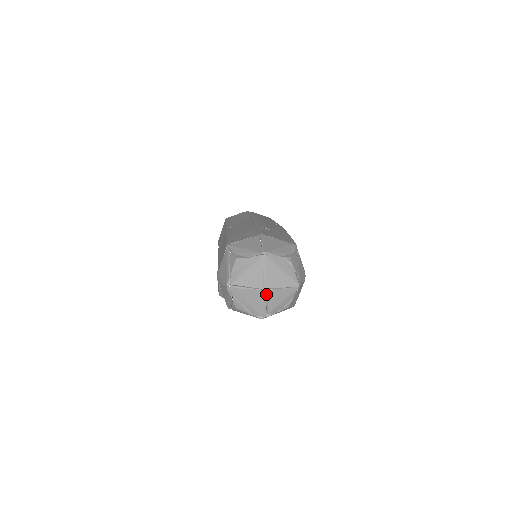
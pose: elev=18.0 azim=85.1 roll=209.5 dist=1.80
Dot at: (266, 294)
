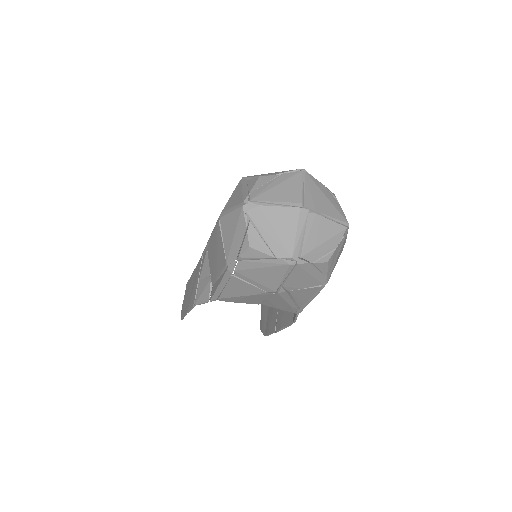
Dot at: (305, 218)
